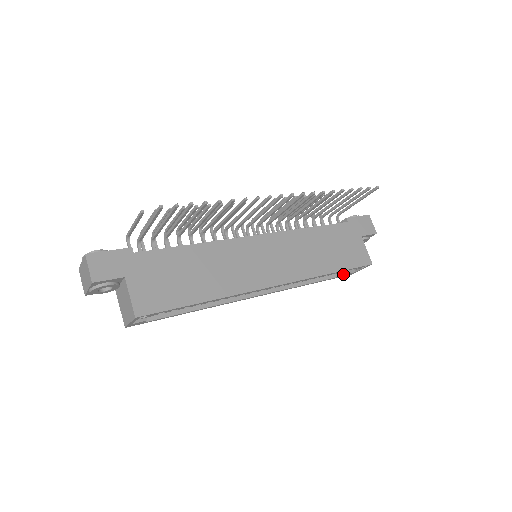
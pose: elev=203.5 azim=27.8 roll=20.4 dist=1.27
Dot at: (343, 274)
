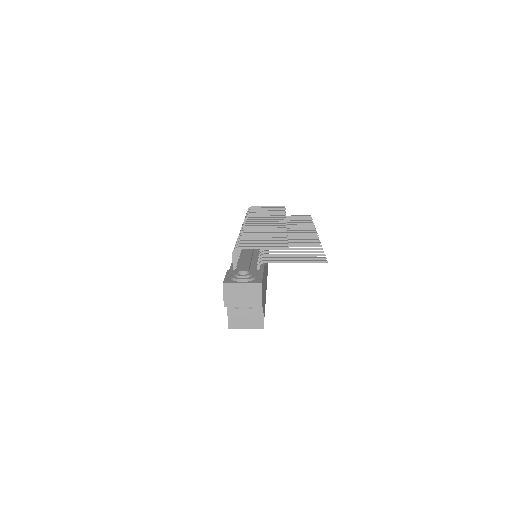
Dot at: occluded
